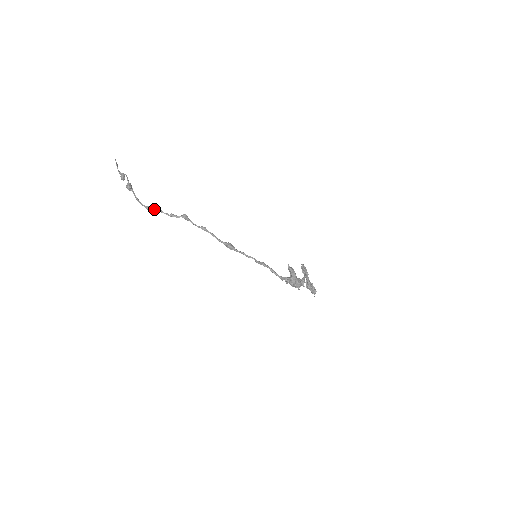
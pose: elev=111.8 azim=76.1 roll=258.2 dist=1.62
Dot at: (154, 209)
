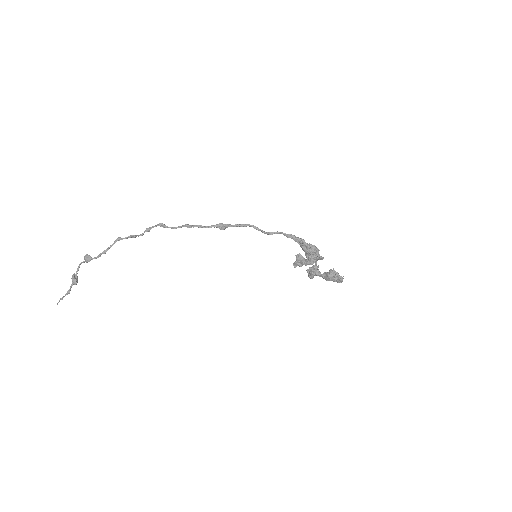
Dot at: (126, 237)
